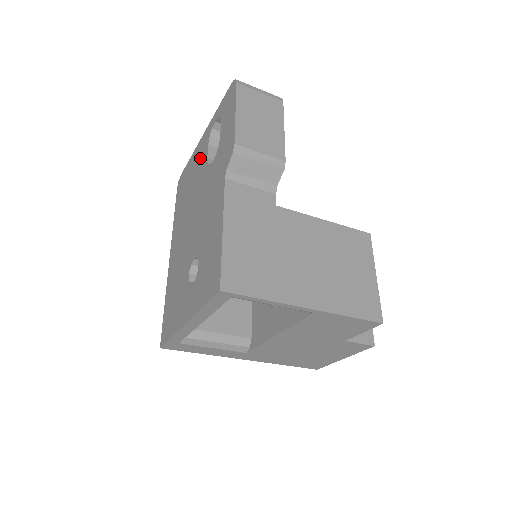
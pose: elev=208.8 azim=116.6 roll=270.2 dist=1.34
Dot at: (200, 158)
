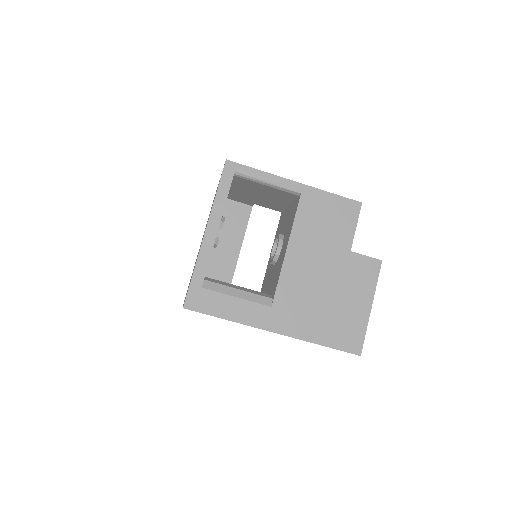
Dot at: occluded
